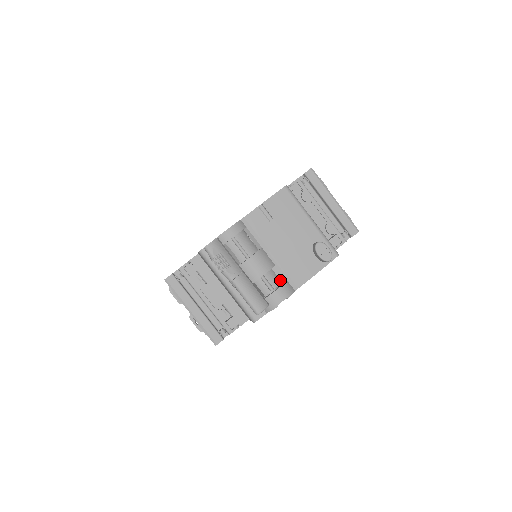
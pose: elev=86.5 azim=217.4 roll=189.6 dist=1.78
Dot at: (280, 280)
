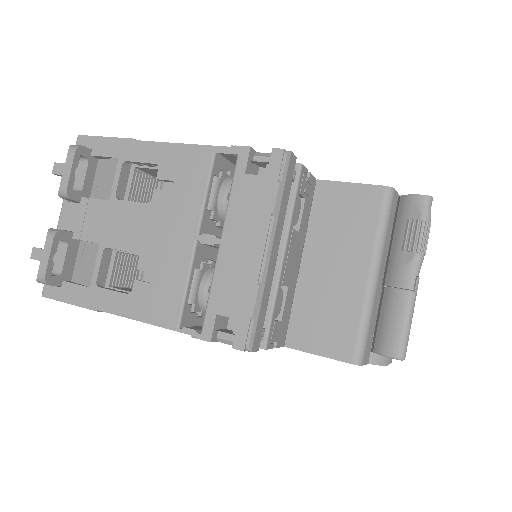
Dot at: occluded
